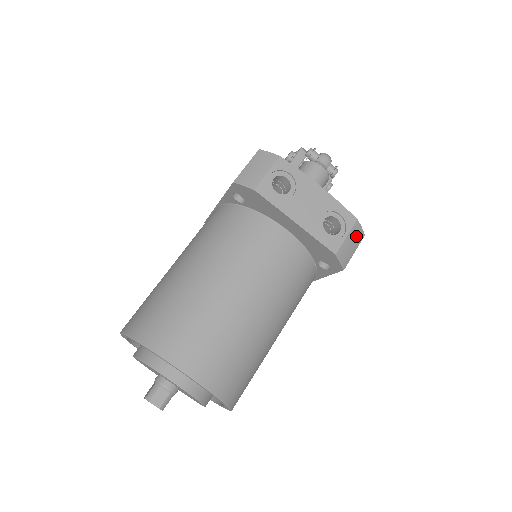
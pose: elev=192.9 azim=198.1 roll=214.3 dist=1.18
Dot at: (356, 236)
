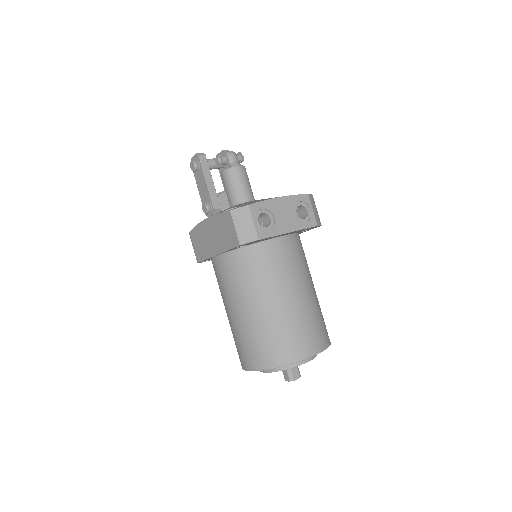
Dot at: (313, 202)
